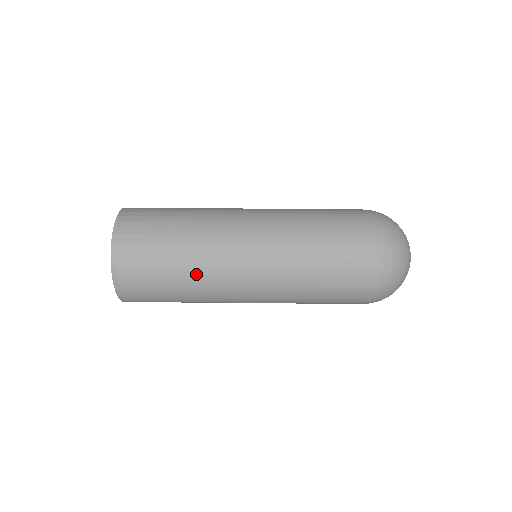
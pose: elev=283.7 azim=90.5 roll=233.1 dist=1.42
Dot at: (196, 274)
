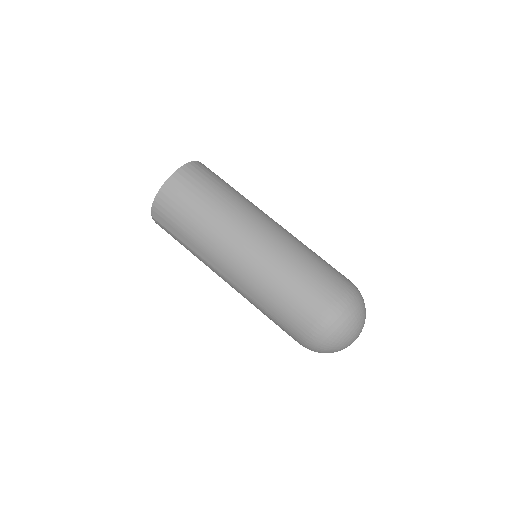
Dot at: (197, 257)
